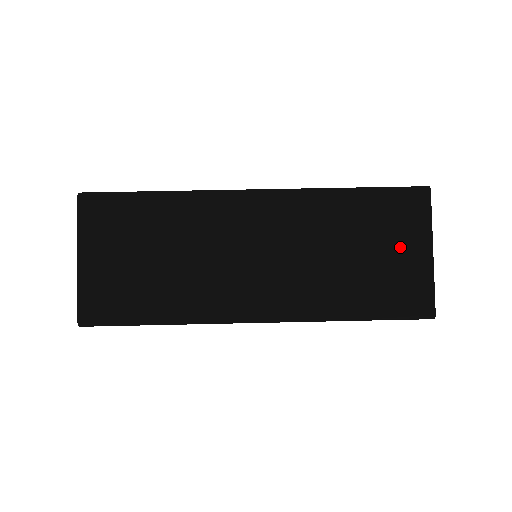
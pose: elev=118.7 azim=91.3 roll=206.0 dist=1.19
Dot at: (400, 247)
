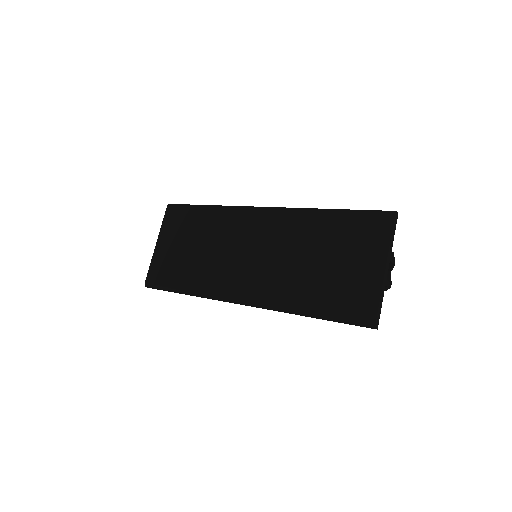
Dot at: (358, 259)
